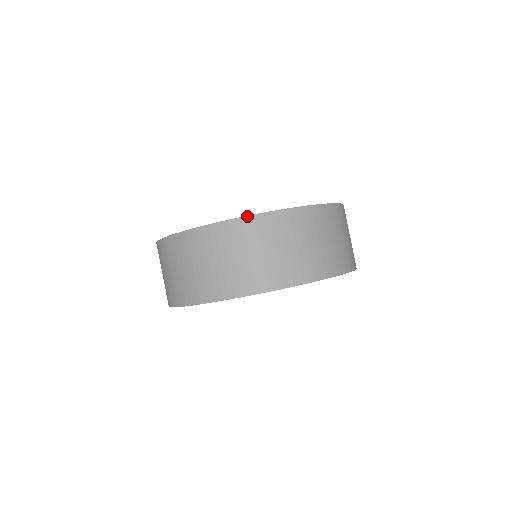
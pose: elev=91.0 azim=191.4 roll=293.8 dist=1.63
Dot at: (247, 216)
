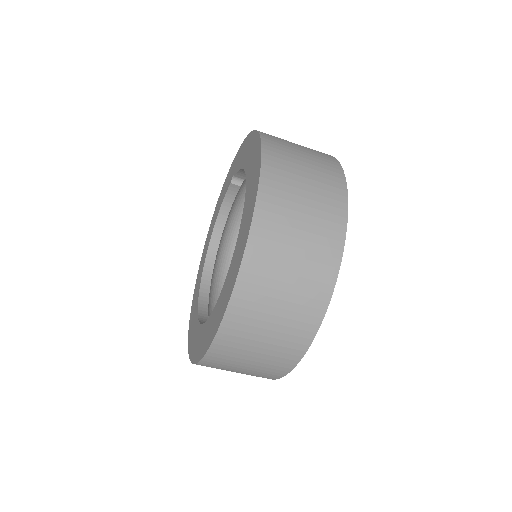
Dot at: (244, 254)
